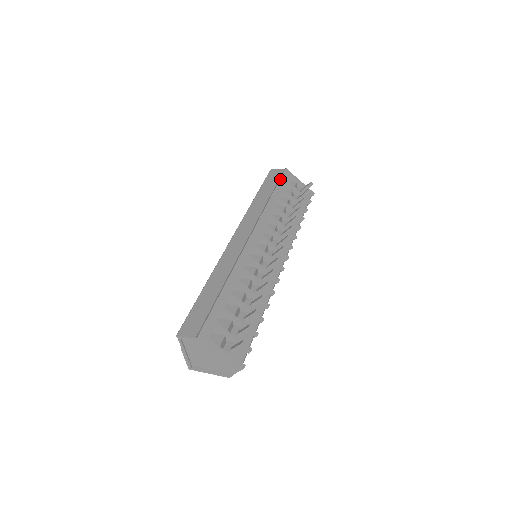
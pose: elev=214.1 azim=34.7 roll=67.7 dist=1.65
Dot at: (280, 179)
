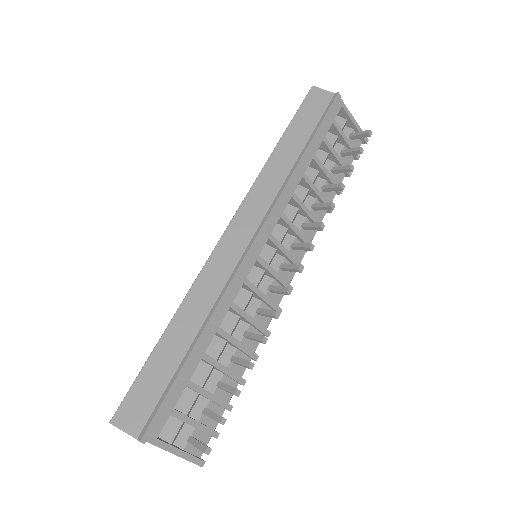
Dot at: (324, 118)
